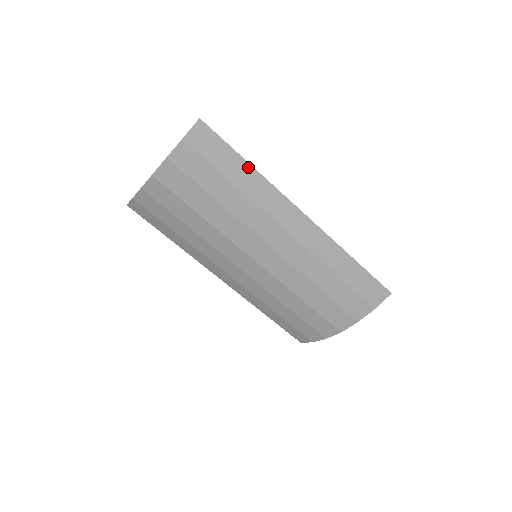
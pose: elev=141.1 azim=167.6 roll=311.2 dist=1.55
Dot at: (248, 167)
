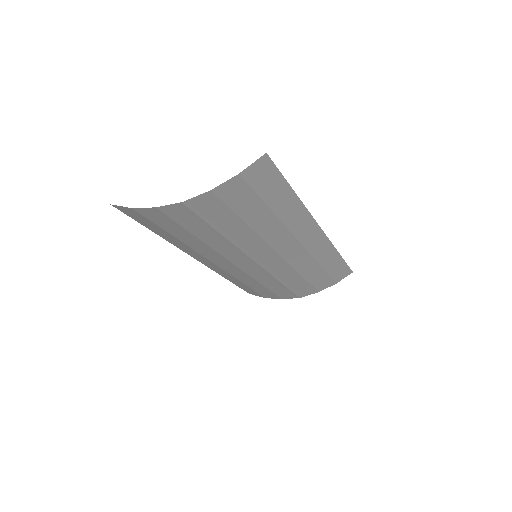
Dot at: (293, 196)
